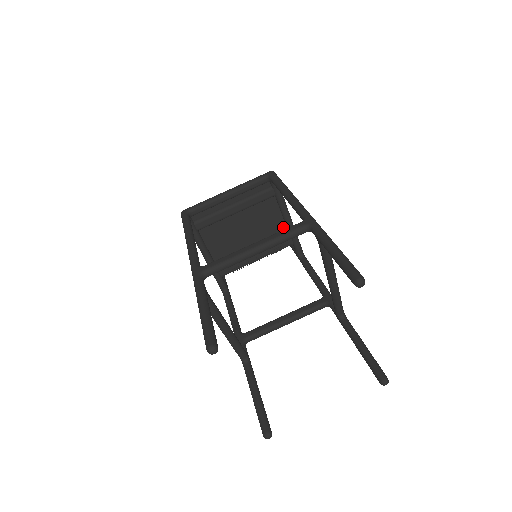
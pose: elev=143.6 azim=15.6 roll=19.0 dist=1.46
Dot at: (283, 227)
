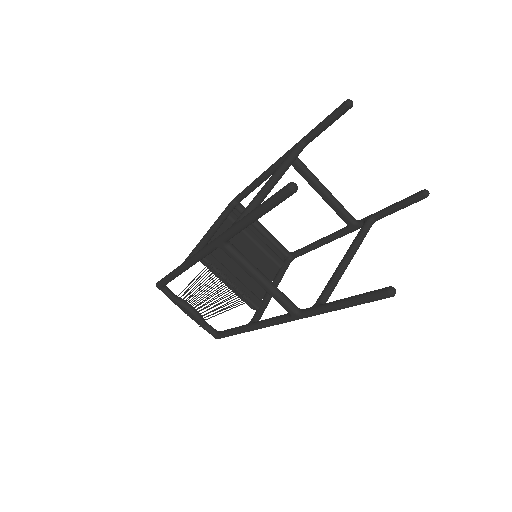
Dot at: (263, 292)
